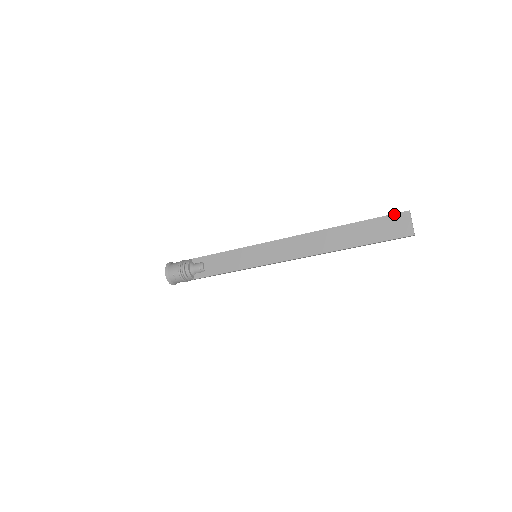
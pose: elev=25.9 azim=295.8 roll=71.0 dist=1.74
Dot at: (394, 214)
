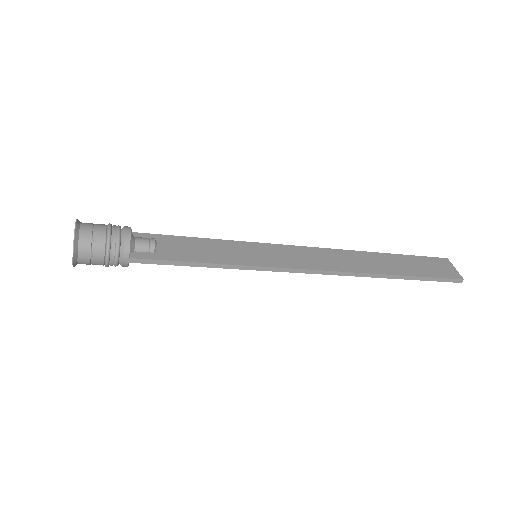
Dot at: (433, 257)
